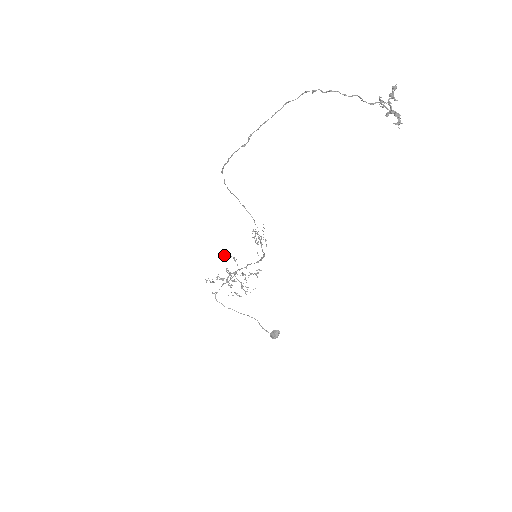
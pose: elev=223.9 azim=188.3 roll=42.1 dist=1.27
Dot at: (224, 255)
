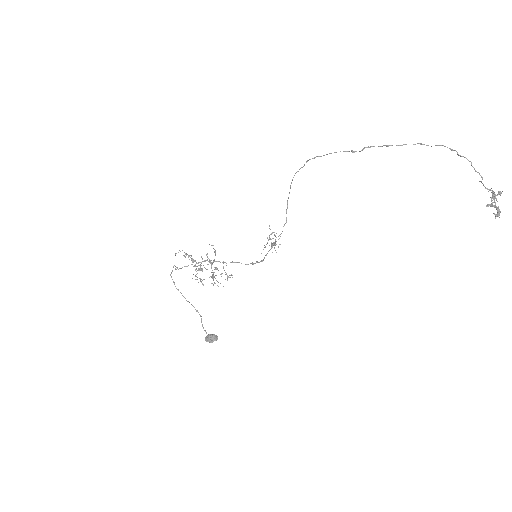
Dot at: occluded
